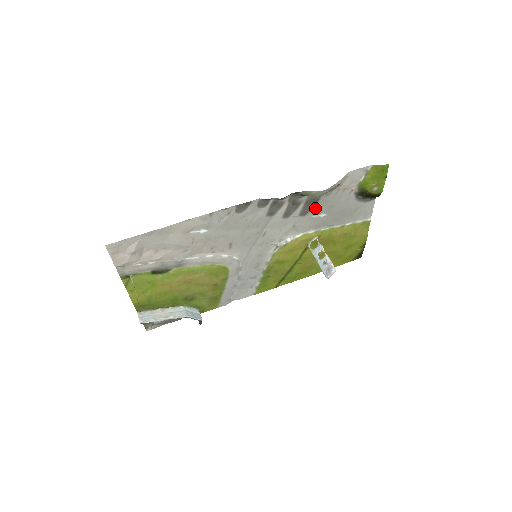
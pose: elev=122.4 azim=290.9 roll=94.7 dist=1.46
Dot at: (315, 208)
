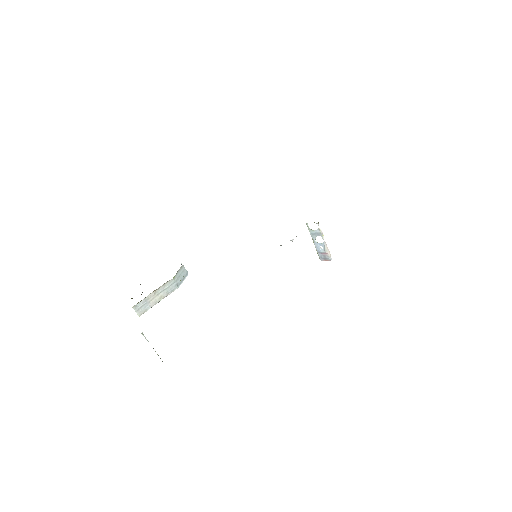
Dot at: occluded
